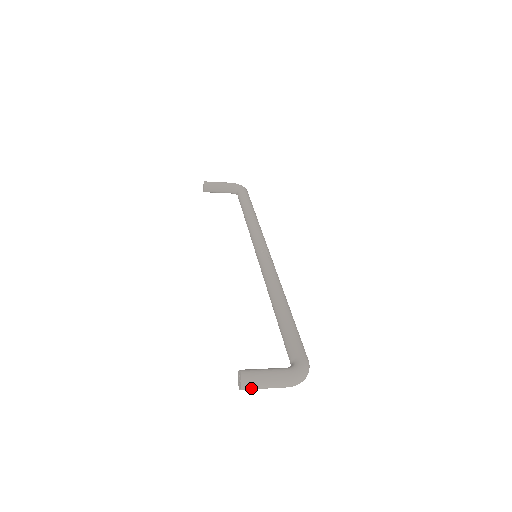
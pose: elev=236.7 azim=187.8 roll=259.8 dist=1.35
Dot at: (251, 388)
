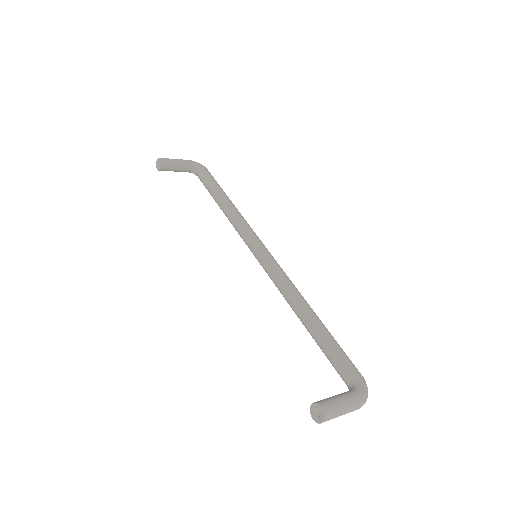
Dot at: occluded
